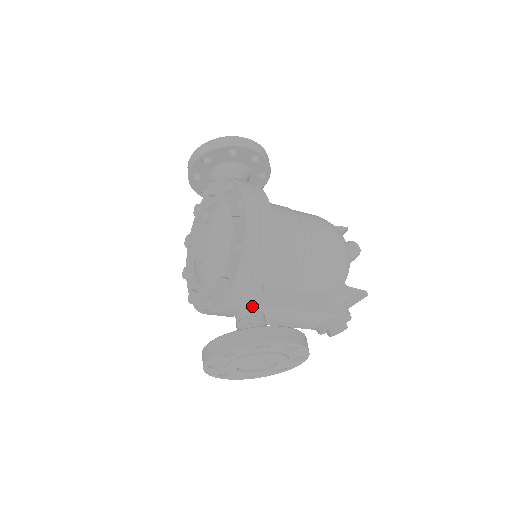
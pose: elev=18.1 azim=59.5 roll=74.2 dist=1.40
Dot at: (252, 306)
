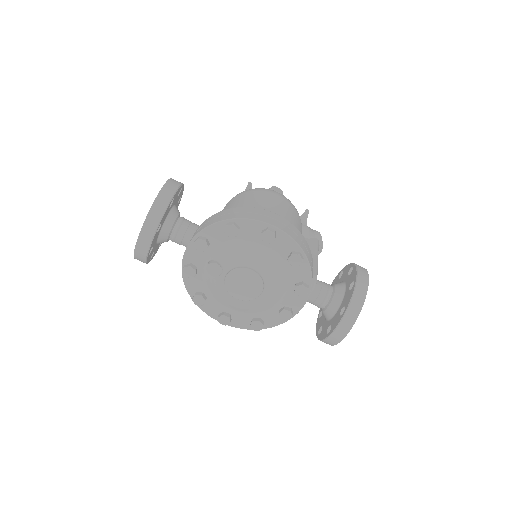
Dot at: (315, 282)
